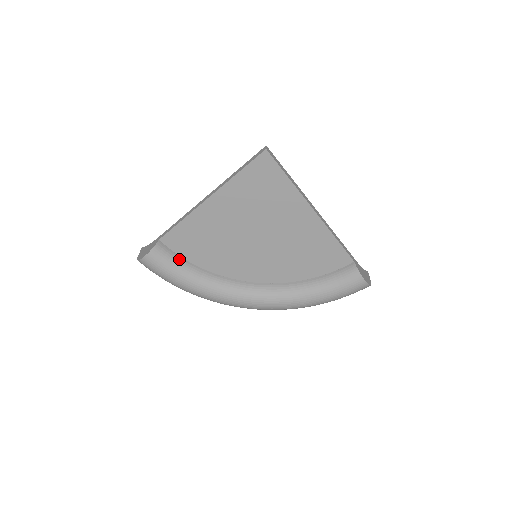
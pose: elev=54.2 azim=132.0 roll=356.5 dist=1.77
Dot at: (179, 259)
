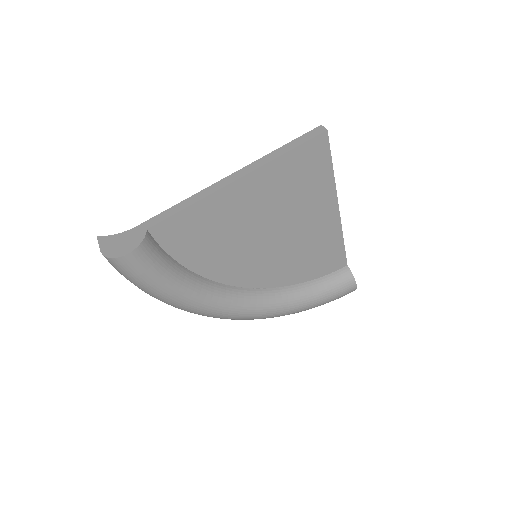
Dot at: (167, 257)
